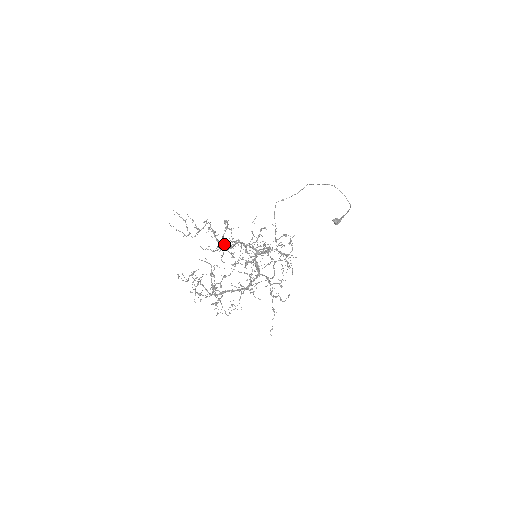
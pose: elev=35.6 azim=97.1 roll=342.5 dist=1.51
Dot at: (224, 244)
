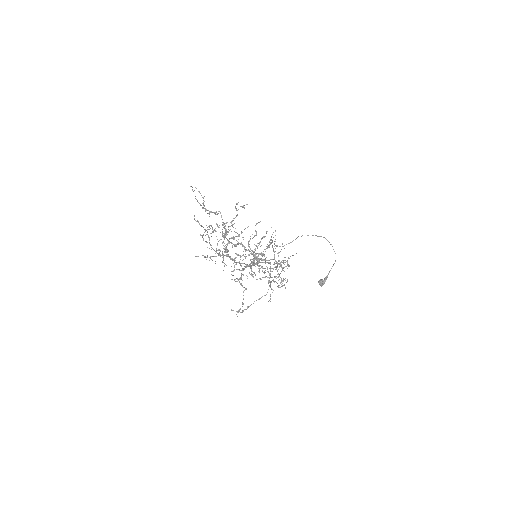
Dot at: (232, 226)
